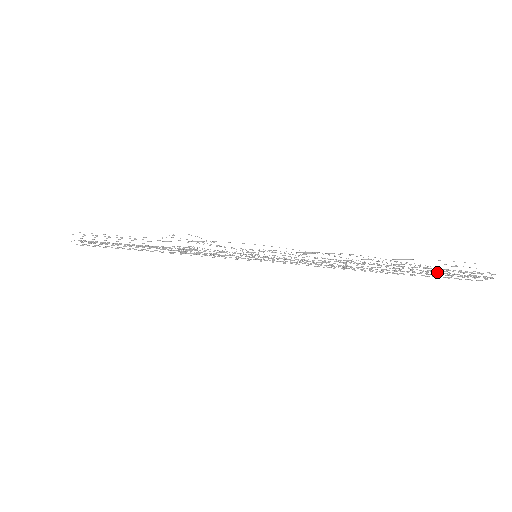
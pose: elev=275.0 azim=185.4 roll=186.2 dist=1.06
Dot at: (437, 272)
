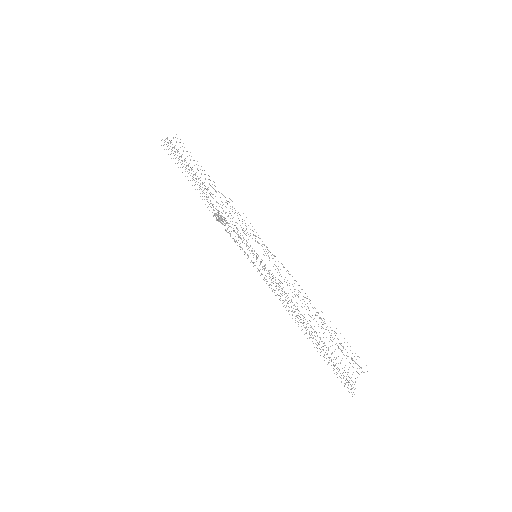
Dot at: occluded
